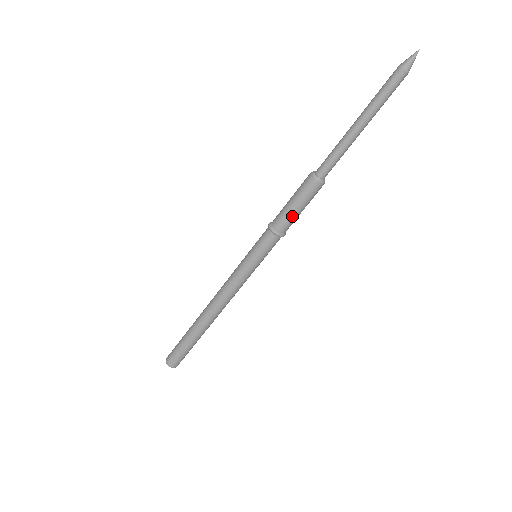
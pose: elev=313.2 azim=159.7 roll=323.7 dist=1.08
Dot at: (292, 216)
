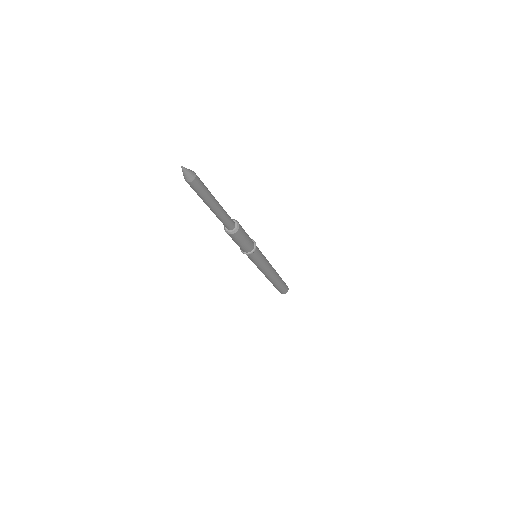
Dot at: (240, 246)
